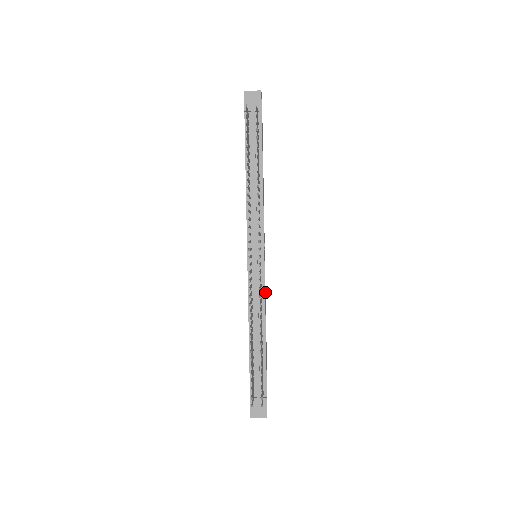
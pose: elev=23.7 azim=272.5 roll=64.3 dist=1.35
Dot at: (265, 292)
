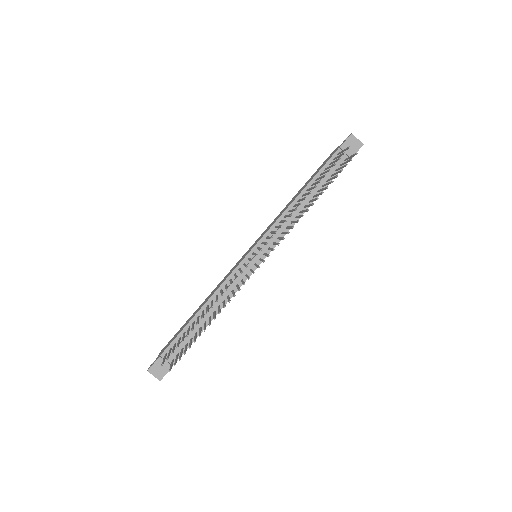
Dot at: occluded
